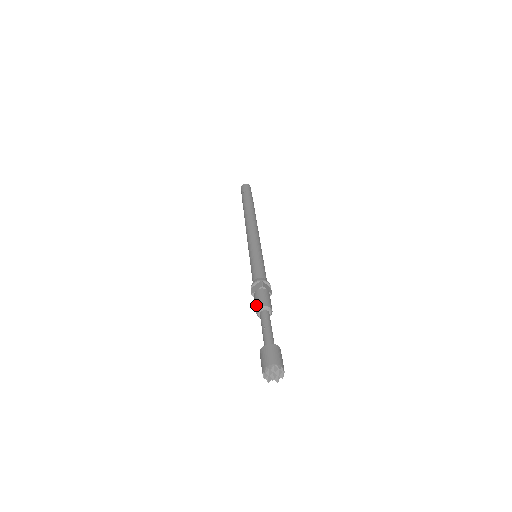
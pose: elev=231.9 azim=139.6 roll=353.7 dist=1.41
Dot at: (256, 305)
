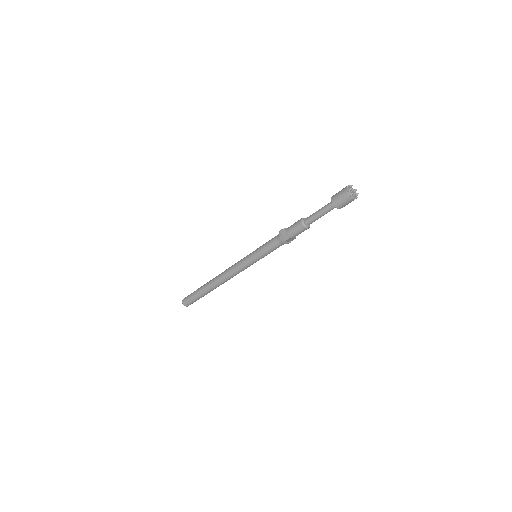
Dot at: (298, 220)
